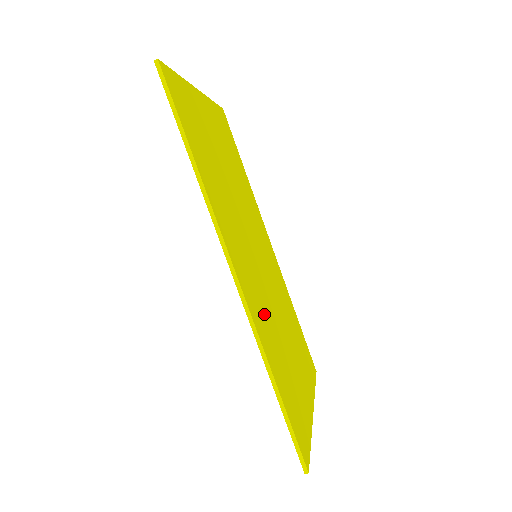
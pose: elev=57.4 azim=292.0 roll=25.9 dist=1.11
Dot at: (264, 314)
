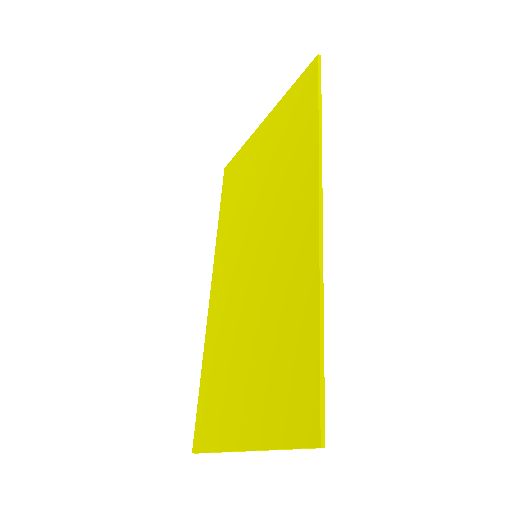
Dot at: (290, 280)
